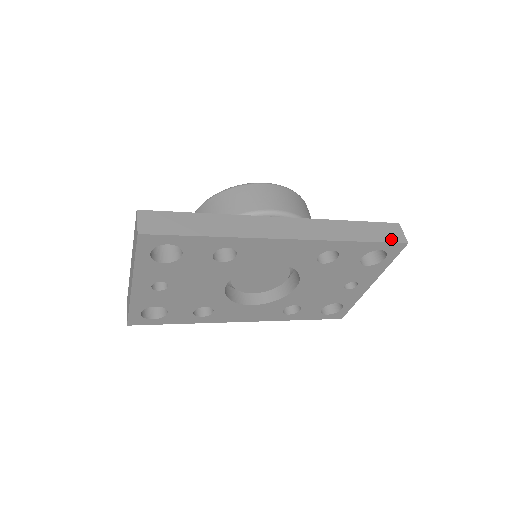
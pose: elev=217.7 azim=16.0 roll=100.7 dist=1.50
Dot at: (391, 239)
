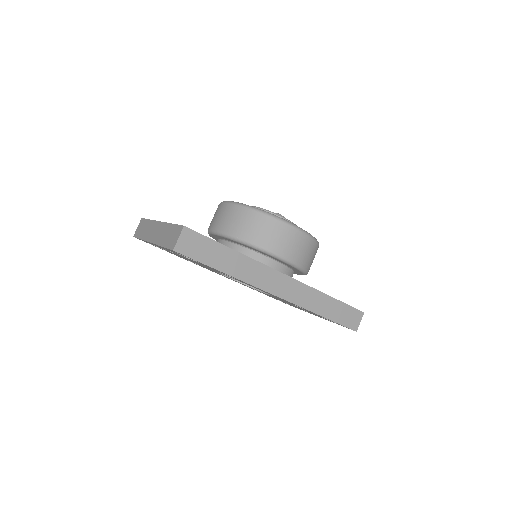
Dot at: (348, 324)
